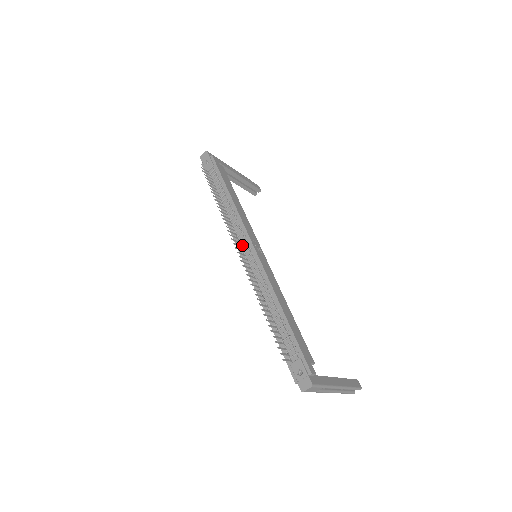
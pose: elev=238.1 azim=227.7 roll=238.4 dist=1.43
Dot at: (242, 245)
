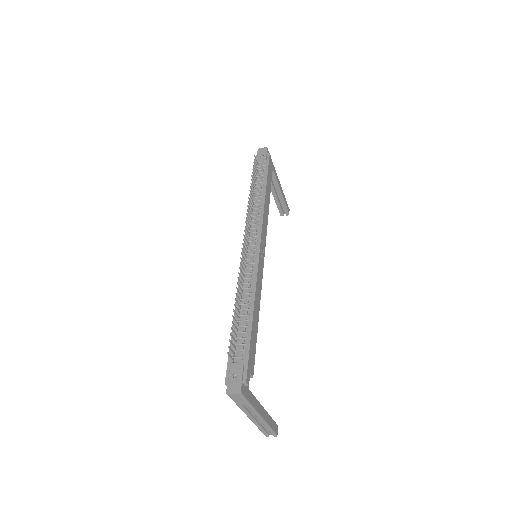
Dot at: (250, 238)
